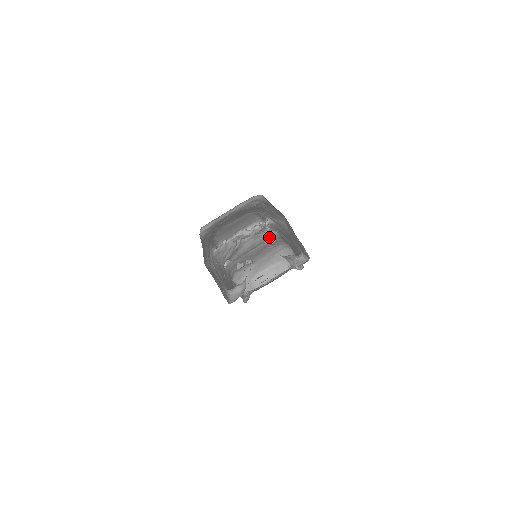
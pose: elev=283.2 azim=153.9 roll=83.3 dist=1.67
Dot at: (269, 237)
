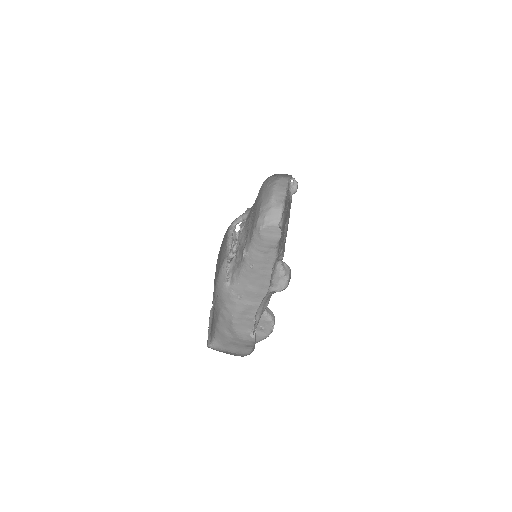
Dot at: (249, 213)
